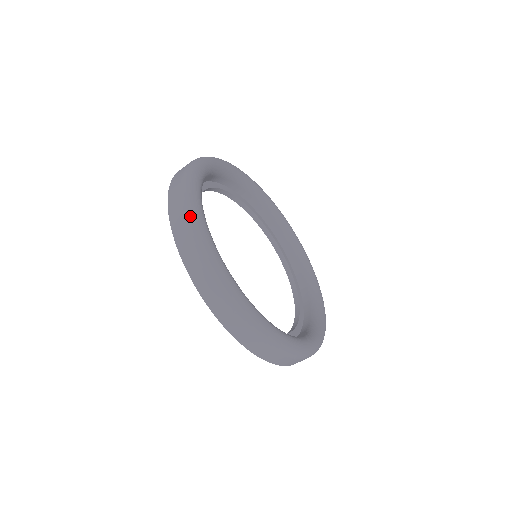
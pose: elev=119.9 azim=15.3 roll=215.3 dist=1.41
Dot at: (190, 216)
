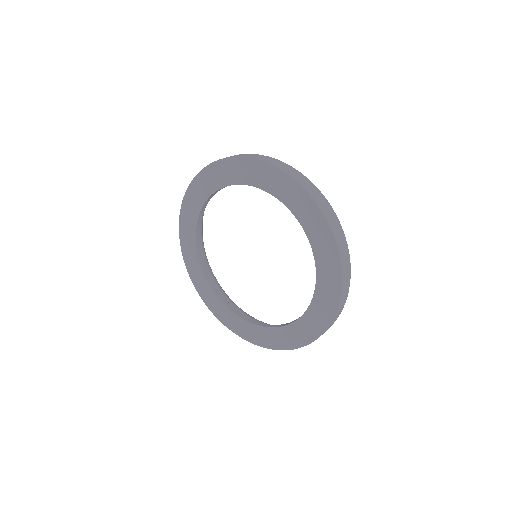
Dot at: (271, 157)
